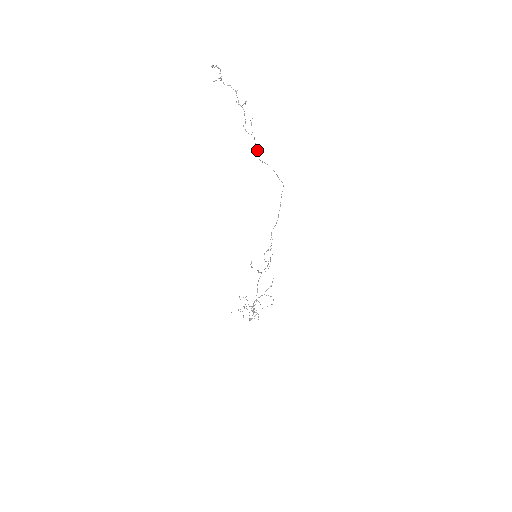
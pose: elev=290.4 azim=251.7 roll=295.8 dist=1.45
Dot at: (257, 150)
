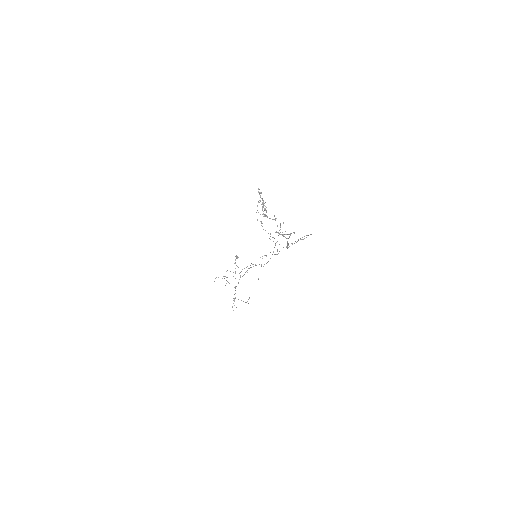
Dot at: (288, 243)
